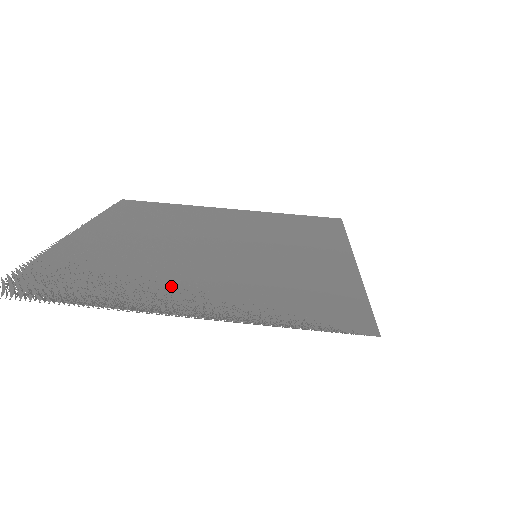
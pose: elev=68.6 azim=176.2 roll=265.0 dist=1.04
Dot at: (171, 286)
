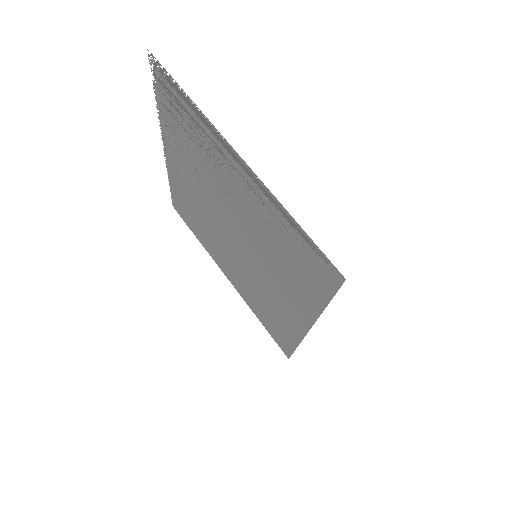
Dot at: (226, 172)
